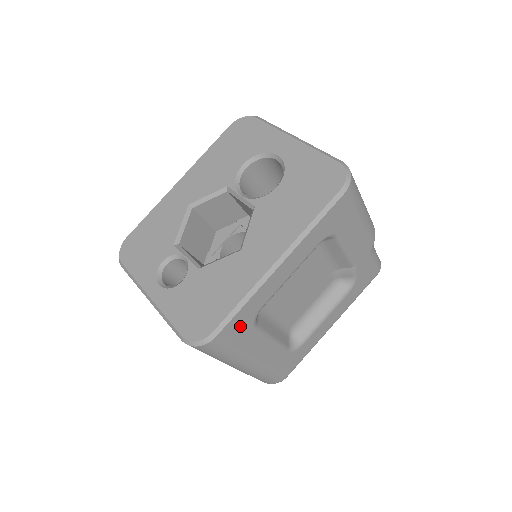
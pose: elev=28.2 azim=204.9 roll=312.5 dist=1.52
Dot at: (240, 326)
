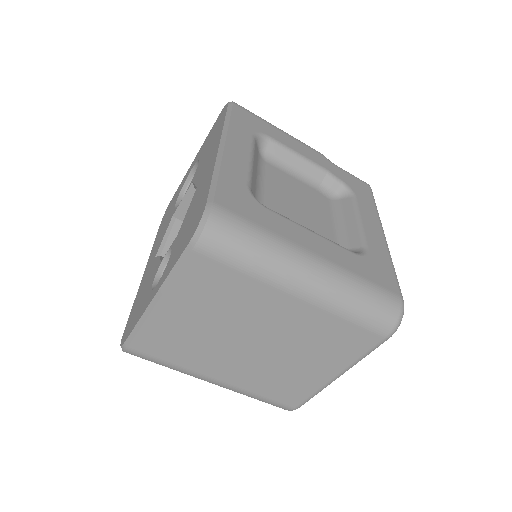
Dot at: (238, 199)
